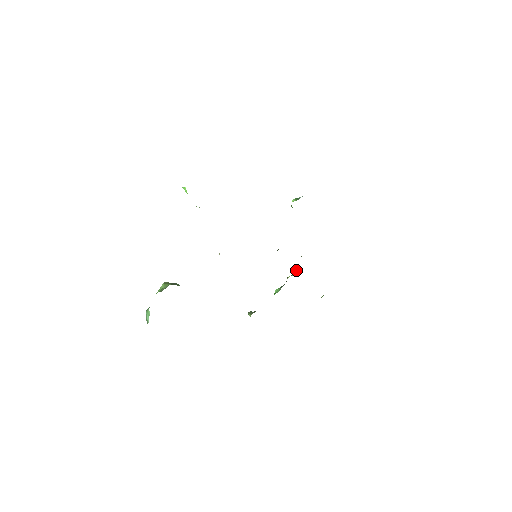
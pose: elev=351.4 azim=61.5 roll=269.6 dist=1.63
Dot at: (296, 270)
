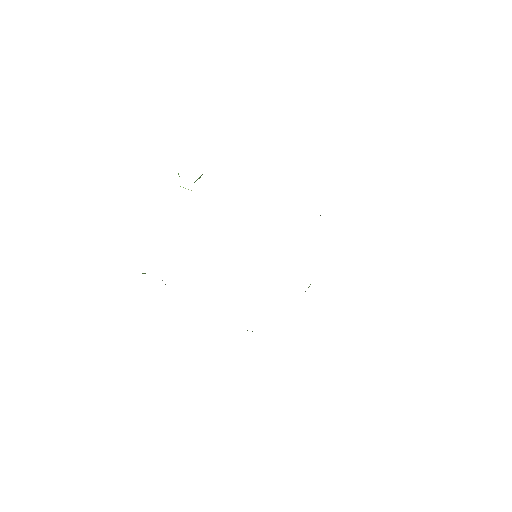
Dot at: occluded
